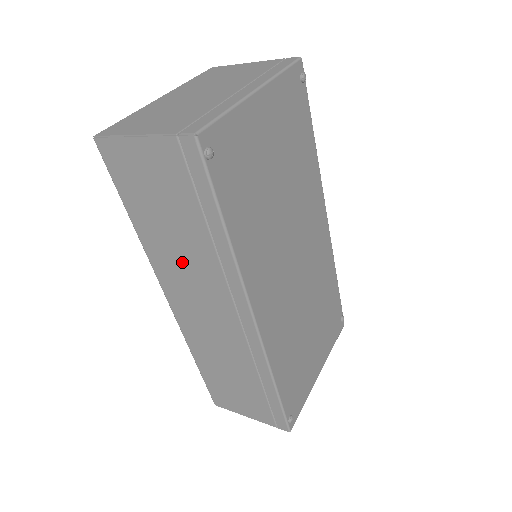
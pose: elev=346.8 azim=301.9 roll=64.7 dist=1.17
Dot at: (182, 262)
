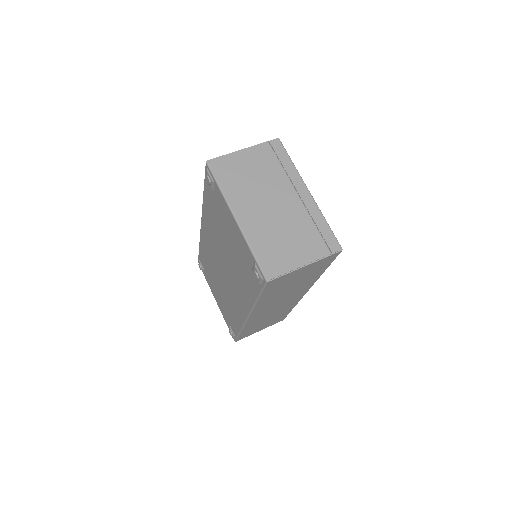
Dot at: (280, 297)
